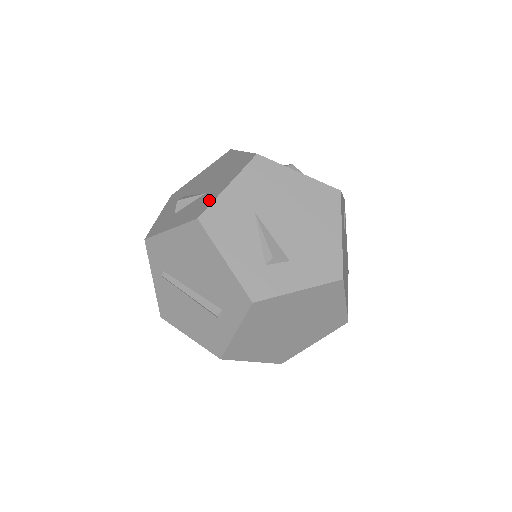
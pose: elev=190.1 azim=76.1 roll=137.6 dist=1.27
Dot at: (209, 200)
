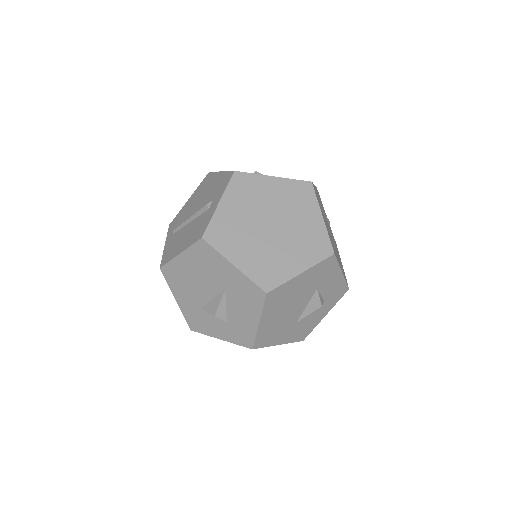
Dot at: occluded
